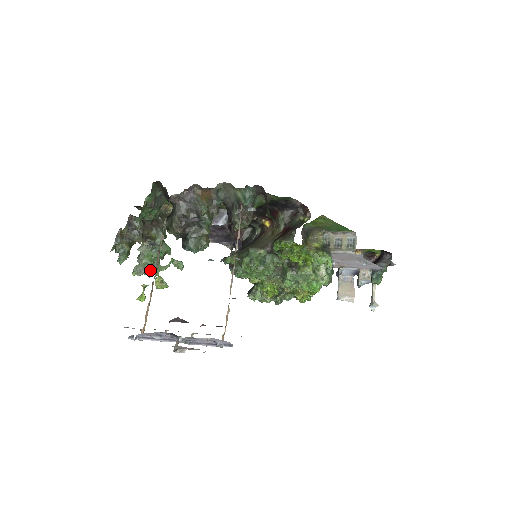
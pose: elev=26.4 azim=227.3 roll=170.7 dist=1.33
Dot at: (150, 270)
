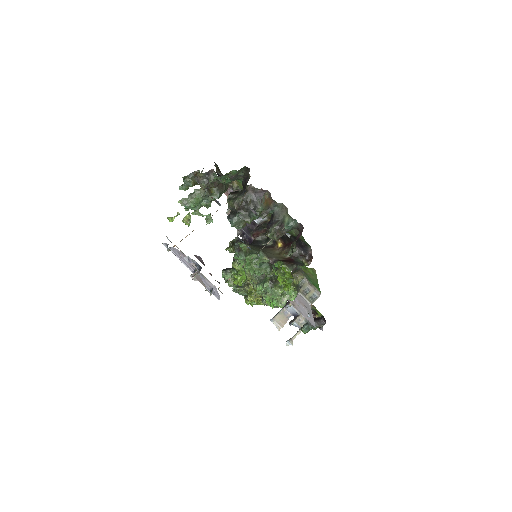
Dot at: (190, 208)
